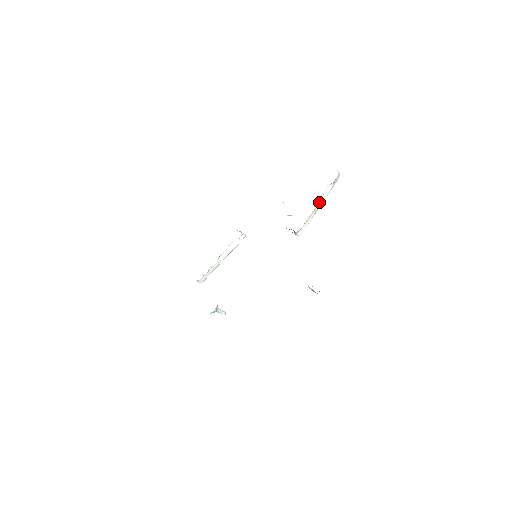
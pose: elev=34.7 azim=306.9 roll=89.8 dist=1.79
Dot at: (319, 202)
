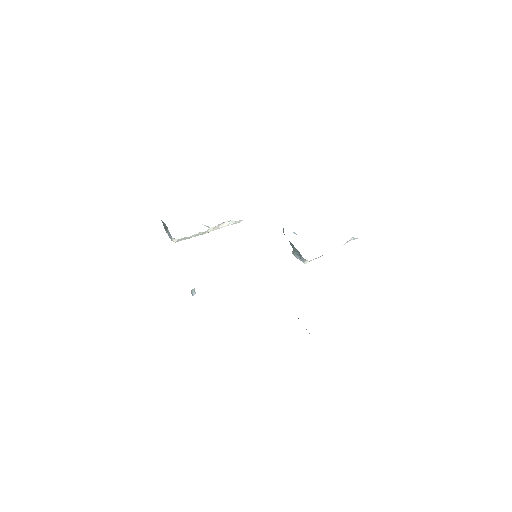
Dot at: occluded
